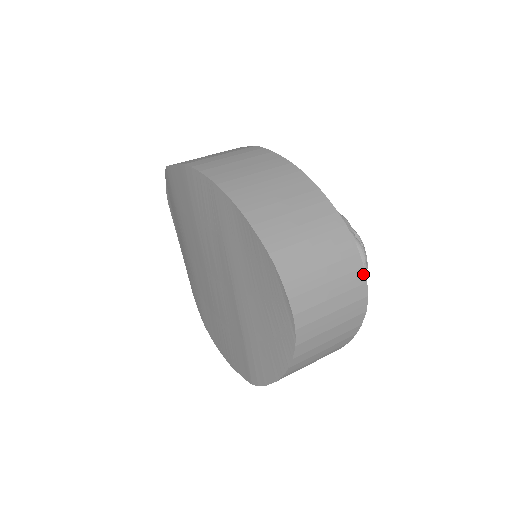
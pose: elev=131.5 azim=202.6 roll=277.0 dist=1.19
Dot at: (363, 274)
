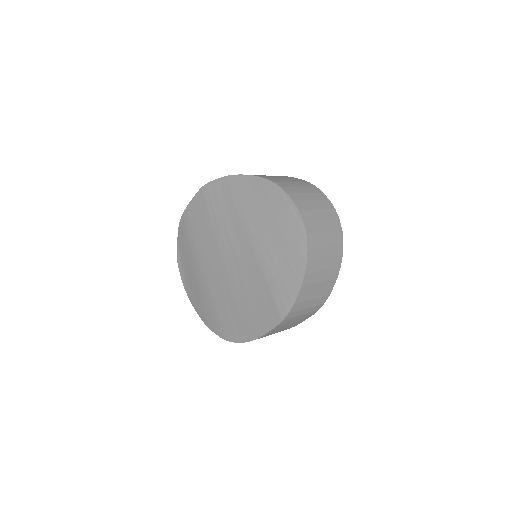
Dot at: (331, 203)
